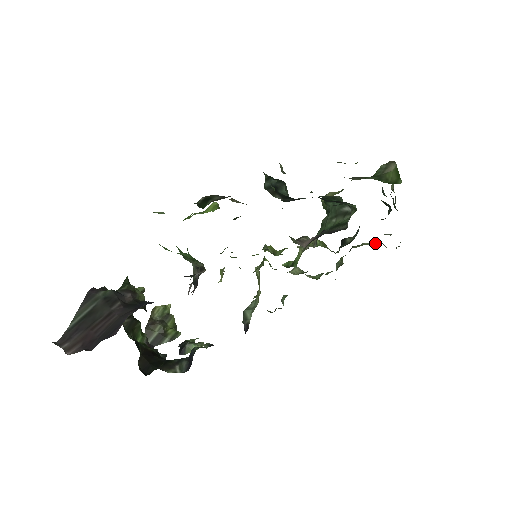
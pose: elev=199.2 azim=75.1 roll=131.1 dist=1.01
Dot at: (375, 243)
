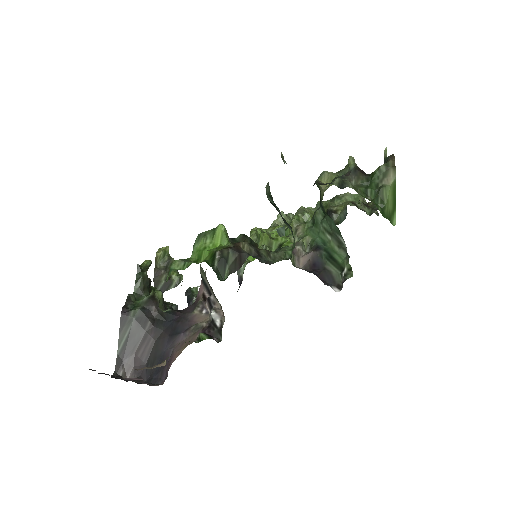
Dot at: (356, 199)
